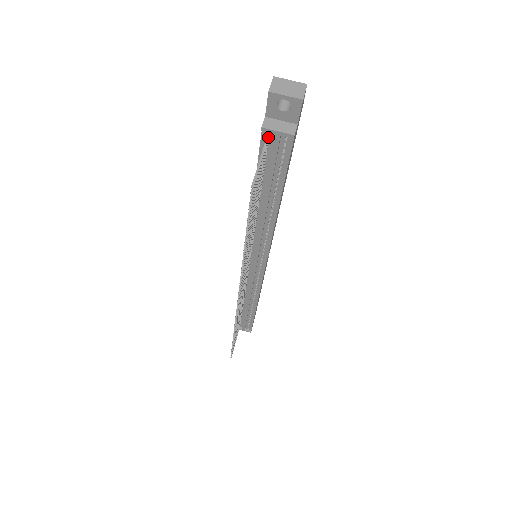
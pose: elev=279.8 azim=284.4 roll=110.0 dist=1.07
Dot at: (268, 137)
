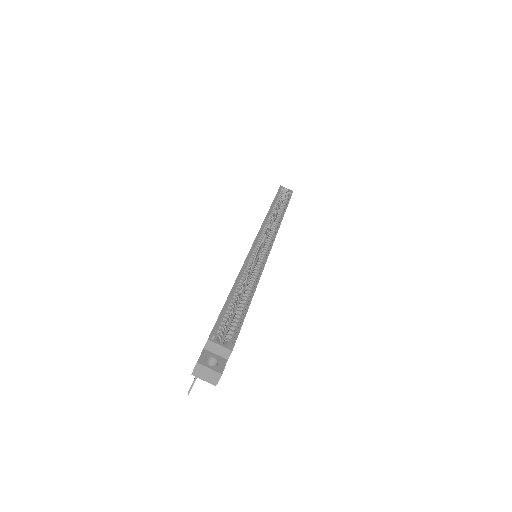
Dot at: occluded
